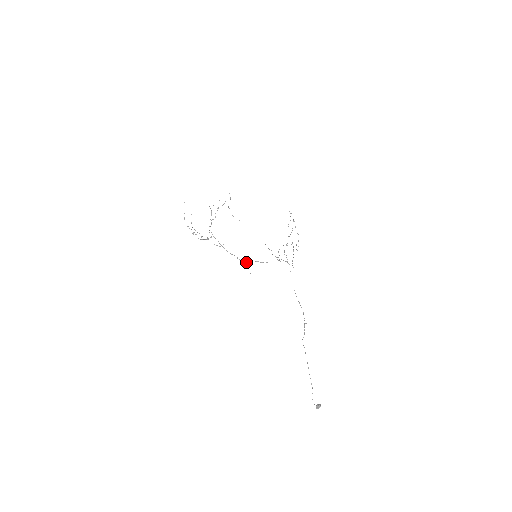
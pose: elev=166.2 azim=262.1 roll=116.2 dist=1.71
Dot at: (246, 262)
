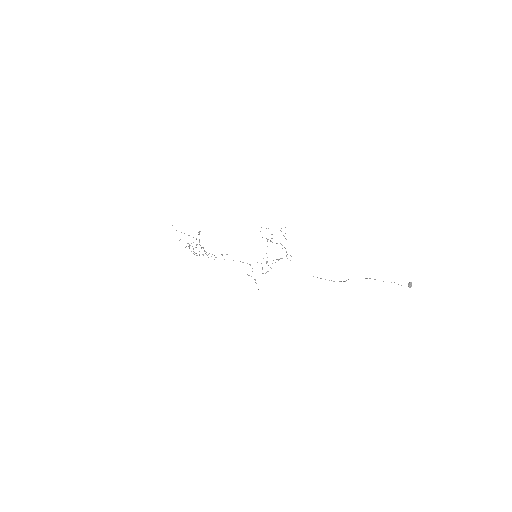
Dot at: (250, 264)
